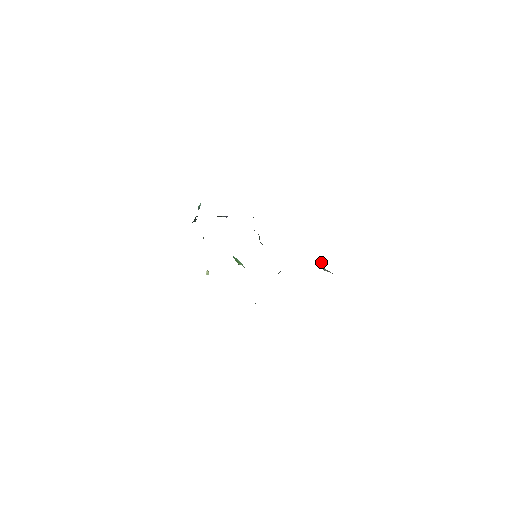
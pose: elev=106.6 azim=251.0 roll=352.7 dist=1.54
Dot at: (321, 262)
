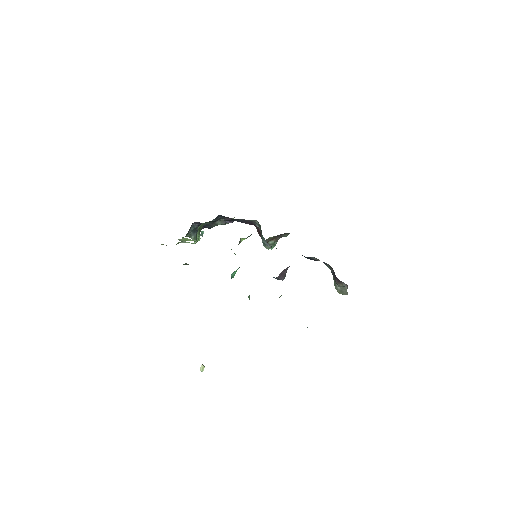
Dot at: (333, 278)
